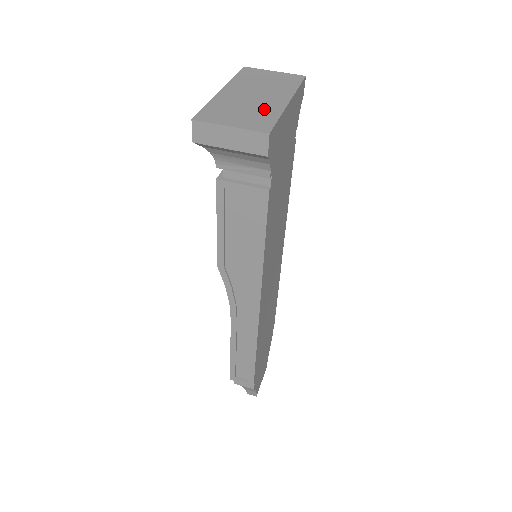
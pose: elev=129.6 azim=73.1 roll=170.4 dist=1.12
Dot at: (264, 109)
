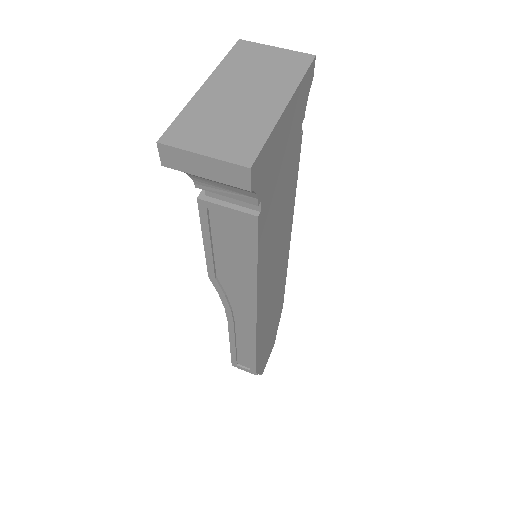
Dot at: (251, 121)
